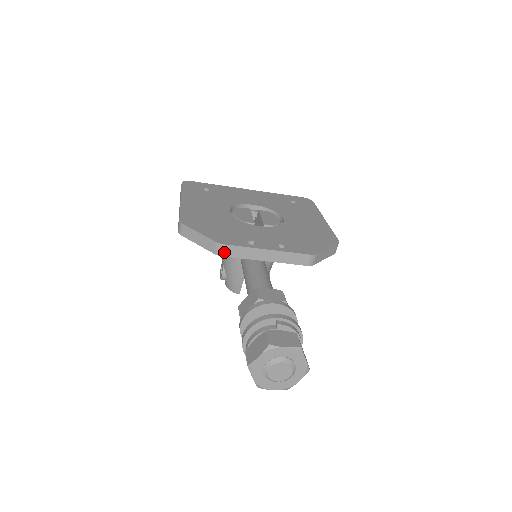
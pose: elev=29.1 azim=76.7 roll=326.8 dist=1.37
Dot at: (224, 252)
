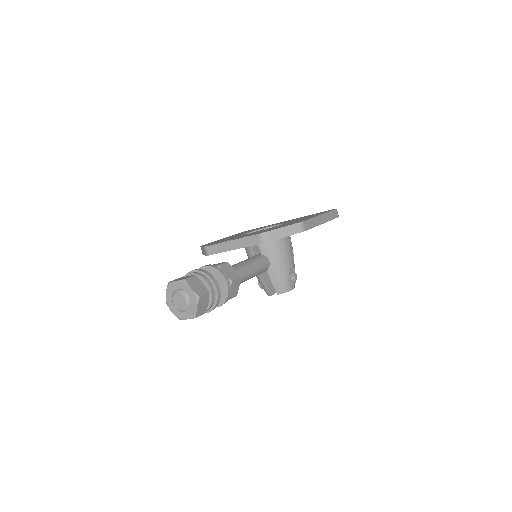
Dot at: (209, 252)
